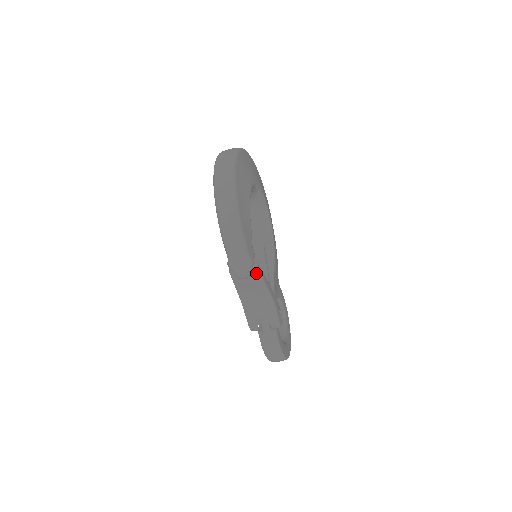
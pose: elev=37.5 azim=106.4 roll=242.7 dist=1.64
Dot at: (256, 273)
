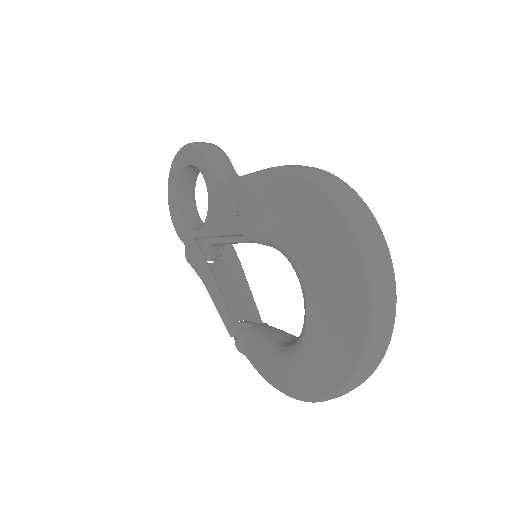
Dot at: occluded
